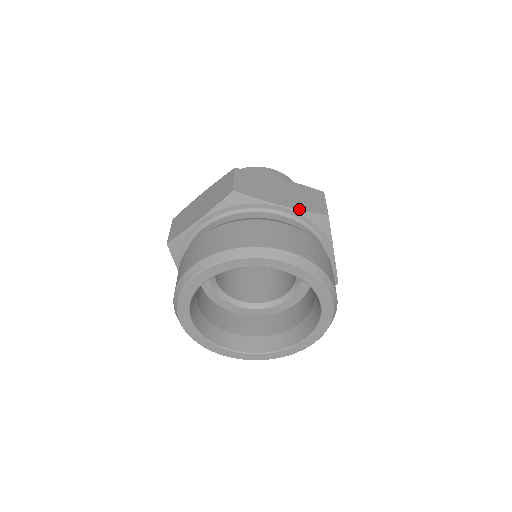
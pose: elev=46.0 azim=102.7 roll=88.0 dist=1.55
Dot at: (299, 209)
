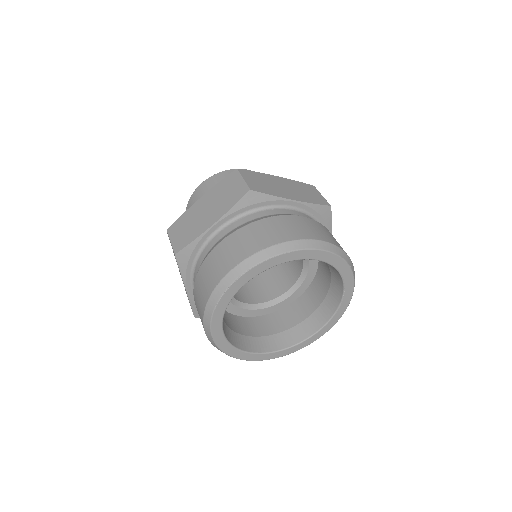
Dot at: (226, 212)
